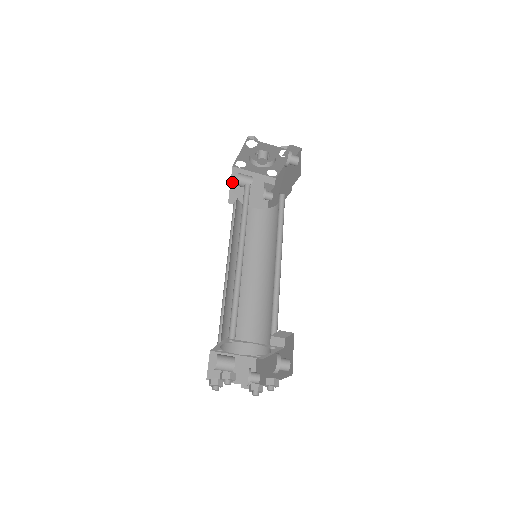
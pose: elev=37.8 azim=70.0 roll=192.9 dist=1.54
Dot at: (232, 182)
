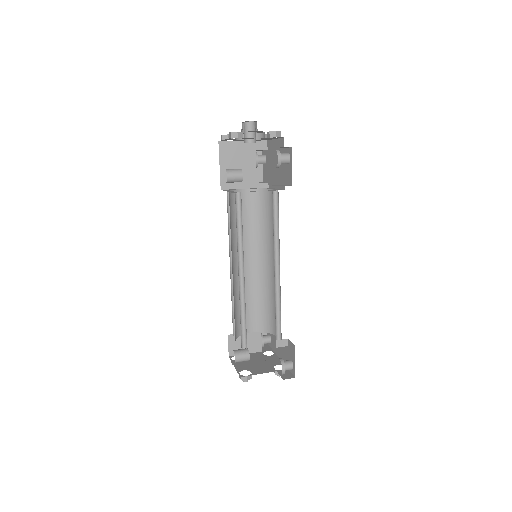
Dot at: (221, 162)
